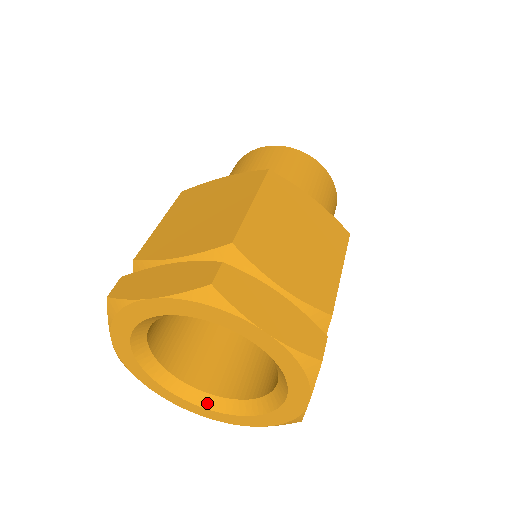
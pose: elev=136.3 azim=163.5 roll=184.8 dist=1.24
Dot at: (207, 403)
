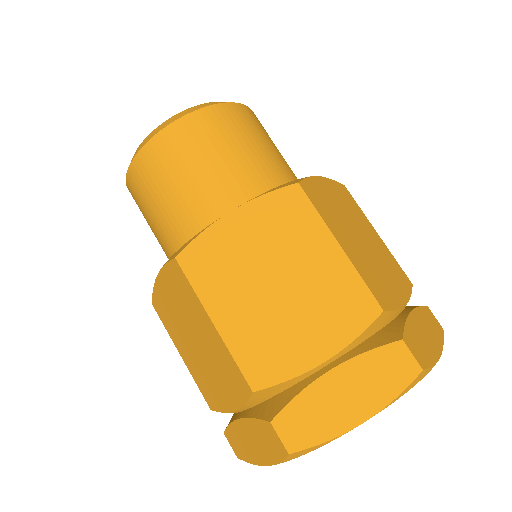
Dot at: occluded
